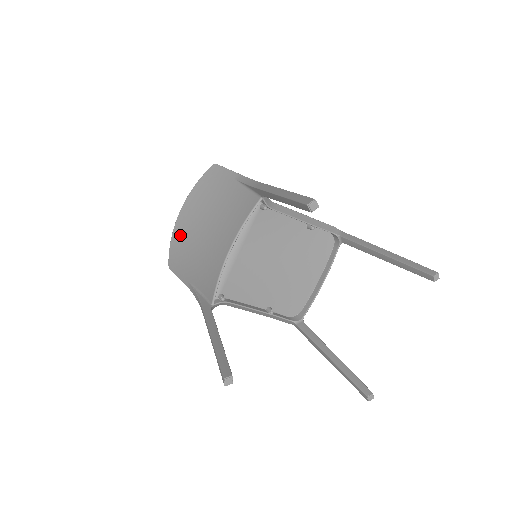
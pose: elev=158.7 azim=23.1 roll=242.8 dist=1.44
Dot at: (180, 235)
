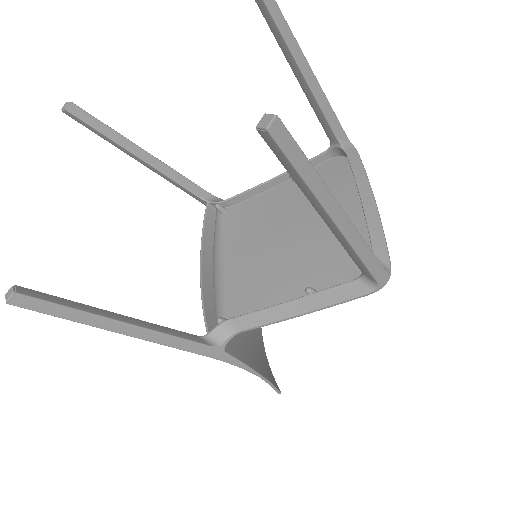
Dot at: occluded
